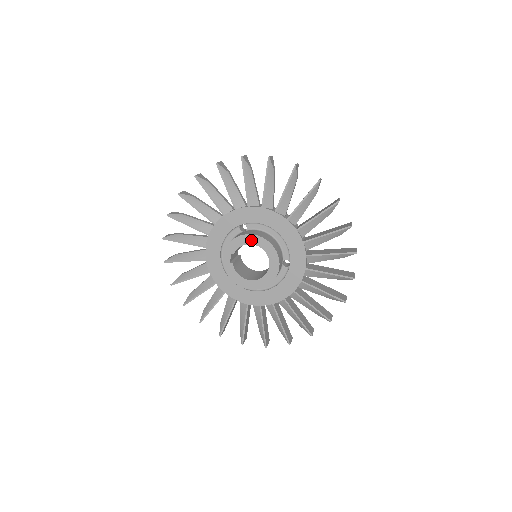
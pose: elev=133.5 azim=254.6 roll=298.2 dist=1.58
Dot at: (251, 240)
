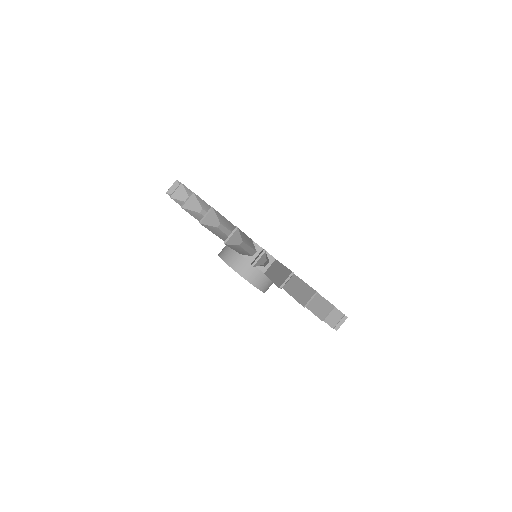
Dot at: occluded
